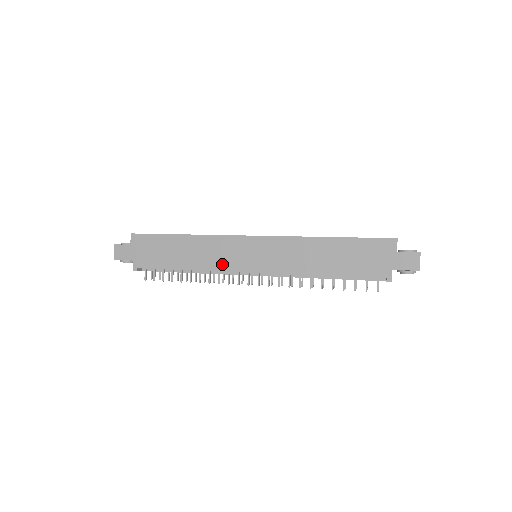
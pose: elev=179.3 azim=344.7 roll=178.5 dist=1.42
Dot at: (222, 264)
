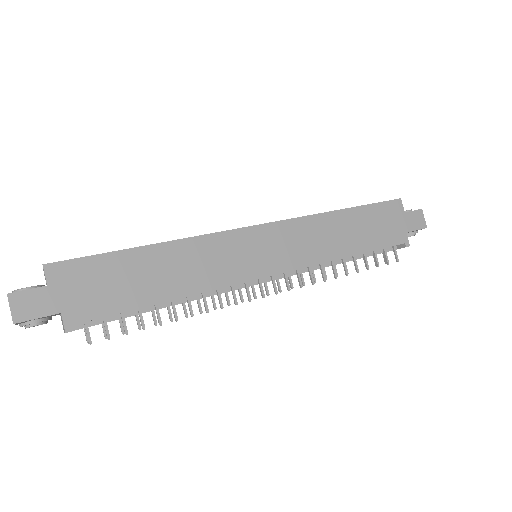
Dot at: (225, 276)
